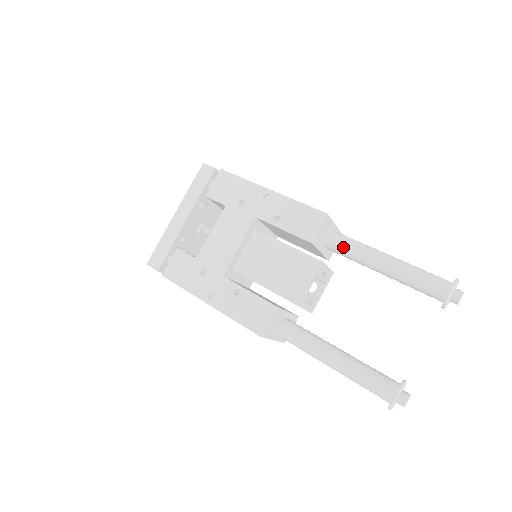
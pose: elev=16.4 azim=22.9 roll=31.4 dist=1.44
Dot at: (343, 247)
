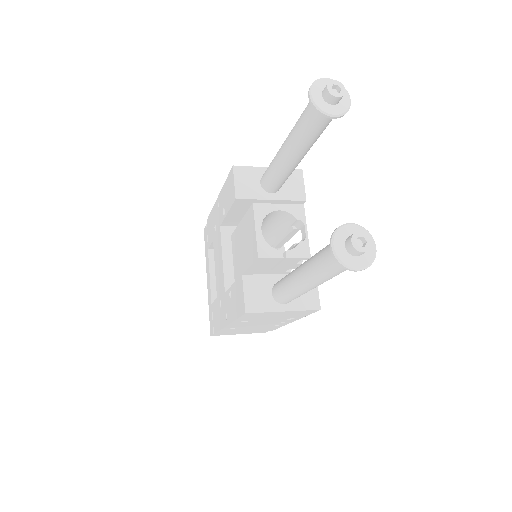
Dot at: (268, 175)
